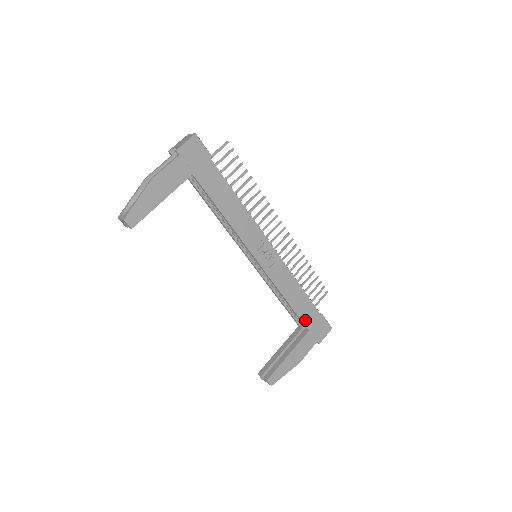
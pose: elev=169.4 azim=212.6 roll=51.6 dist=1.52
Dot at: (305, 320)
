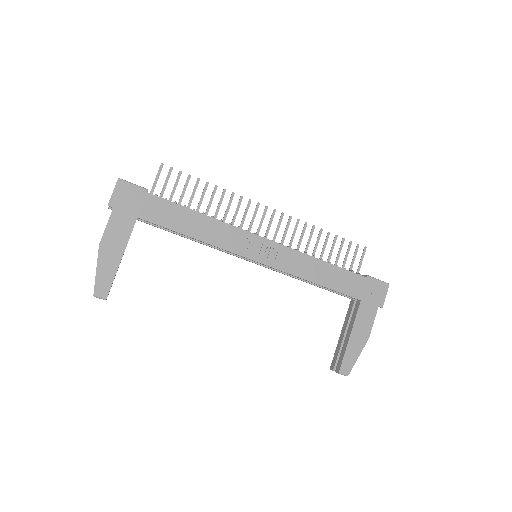
Dot at: (349, 292)
